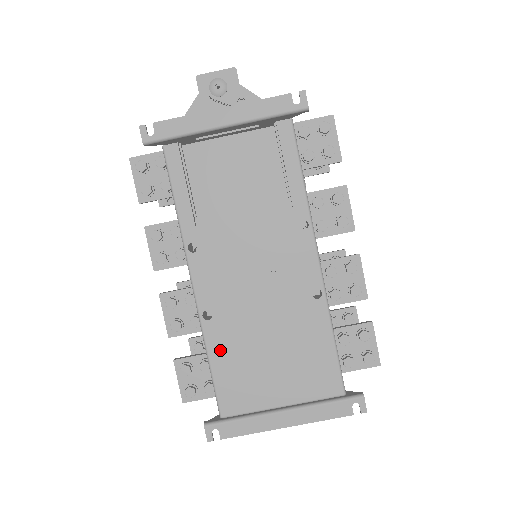
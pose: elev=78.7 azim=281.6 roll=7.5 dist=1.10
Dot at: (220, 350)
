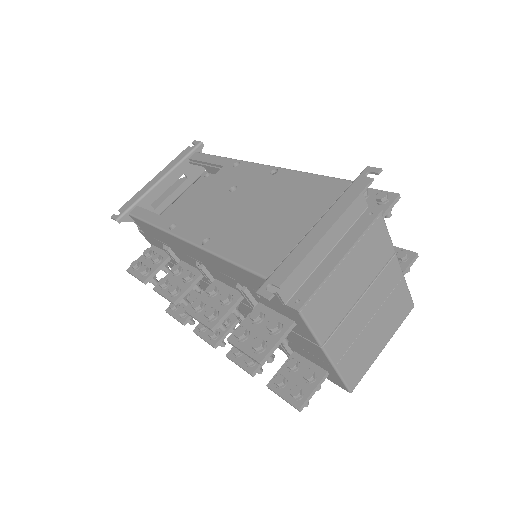
Dot at: (230, 247)
